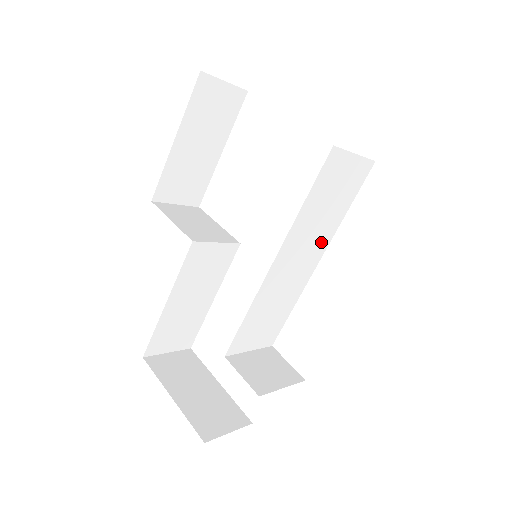
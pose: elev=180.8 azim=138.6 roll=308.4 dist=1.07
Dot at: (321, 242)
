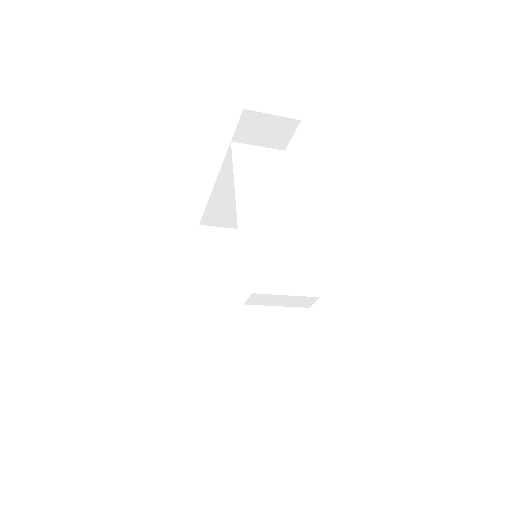
Dot at: (282, 204)
